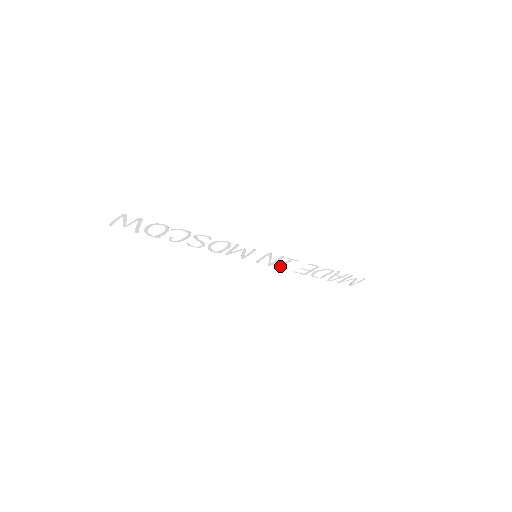
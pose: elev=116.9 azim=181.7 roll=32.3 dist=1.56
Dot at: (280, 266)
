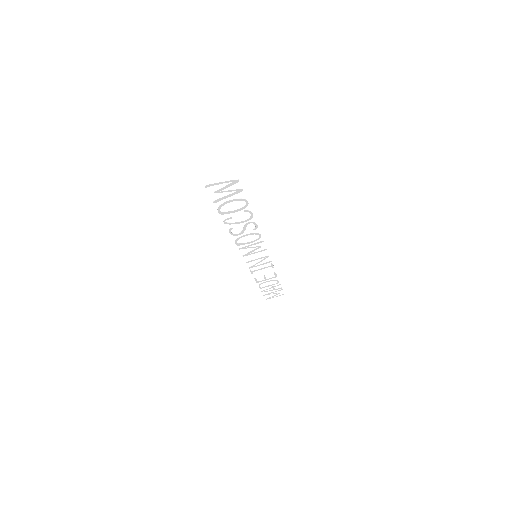
Dot at: (255, 270)
